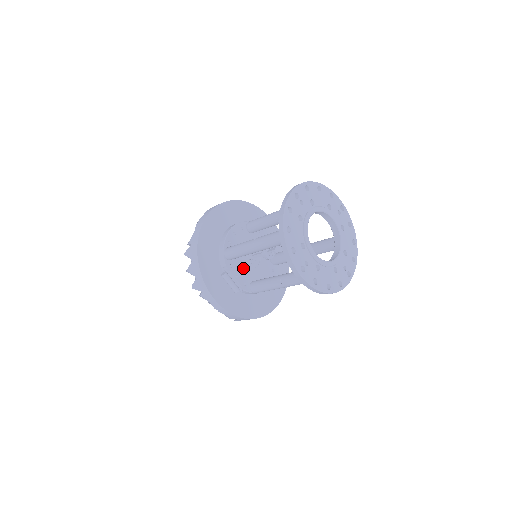
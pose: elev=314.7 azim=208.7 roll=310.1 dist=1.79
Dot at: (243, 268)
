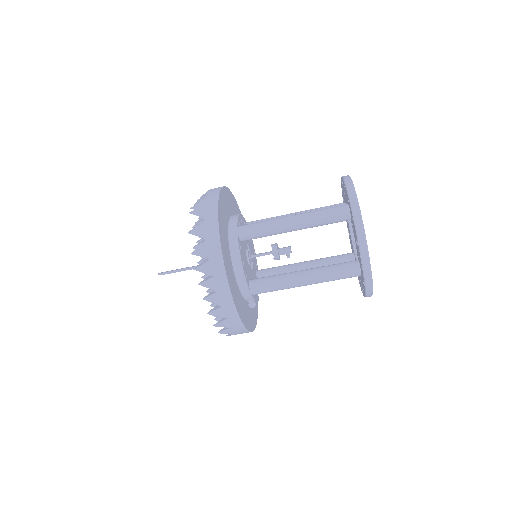
Dot at: (253, 278)
